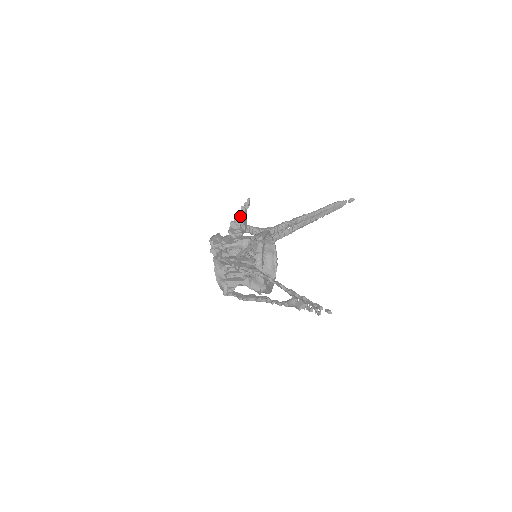
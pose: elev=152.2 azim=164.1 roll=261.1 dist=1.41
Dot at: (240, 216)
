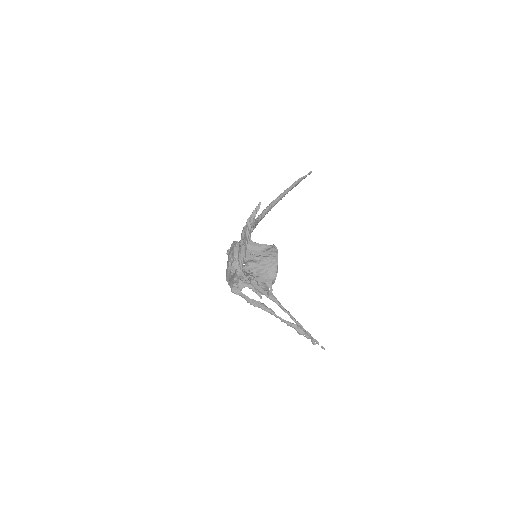
Dot at: (251, 220)
